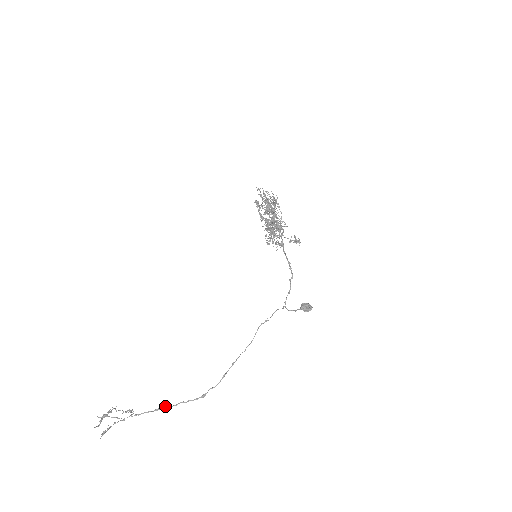
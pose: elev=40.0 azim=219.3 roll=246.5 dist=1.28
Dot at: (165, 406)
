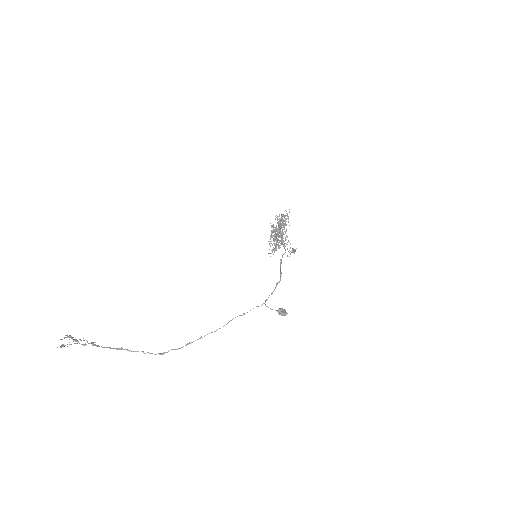
Dot at: occluded
